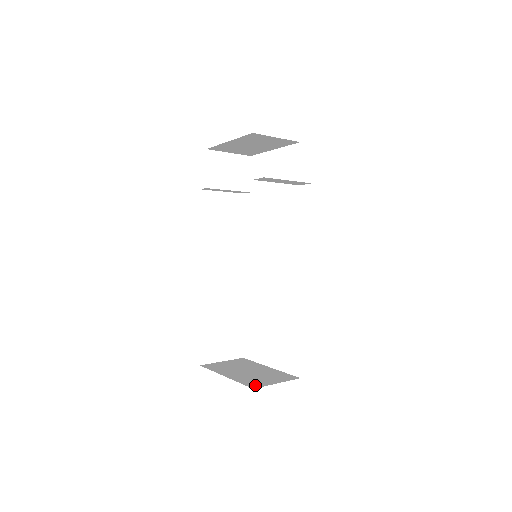
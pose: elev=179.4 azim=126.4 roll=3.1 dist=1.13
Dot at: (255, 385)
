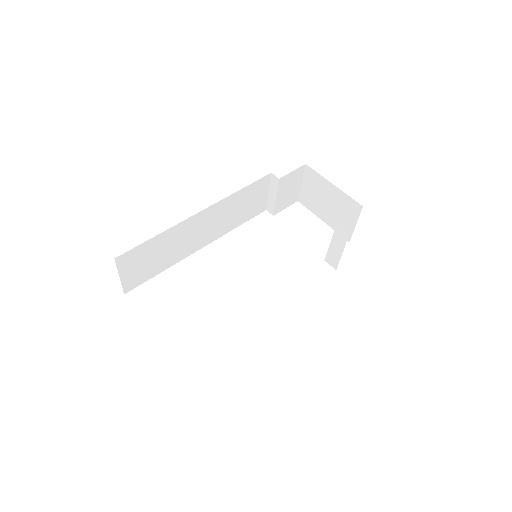
Dot at: occluded
